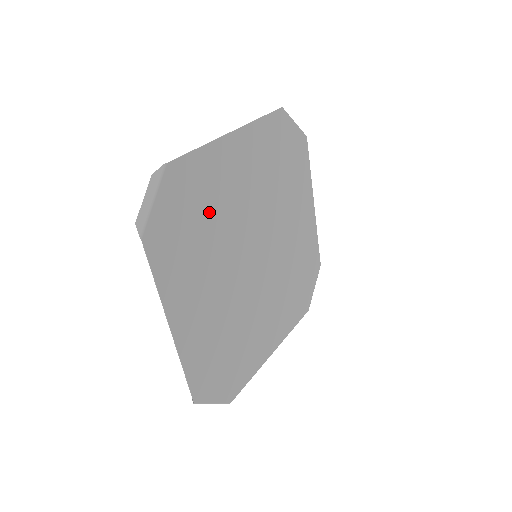
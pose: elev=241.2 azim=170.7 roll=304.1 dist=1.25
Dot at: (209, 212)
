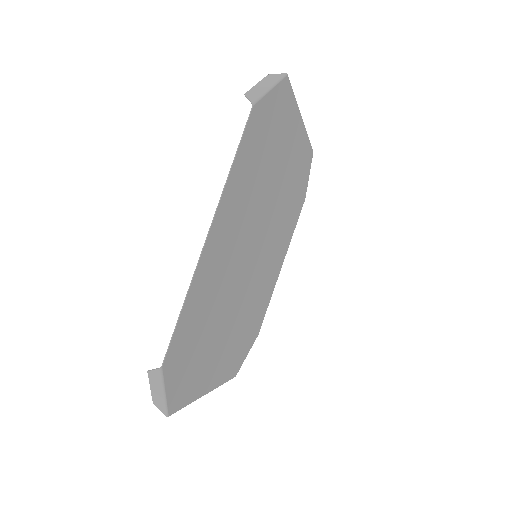
Dot at: (209, 314)
